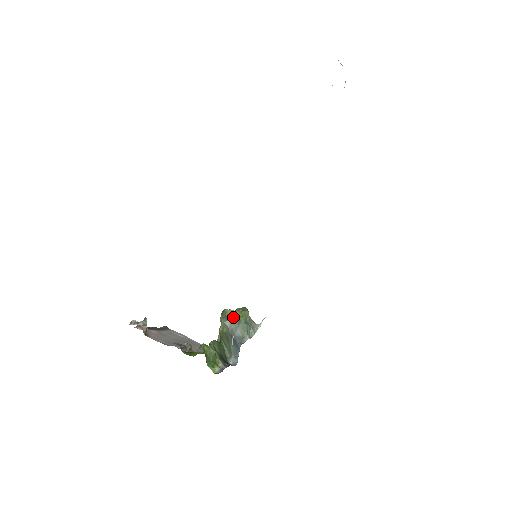
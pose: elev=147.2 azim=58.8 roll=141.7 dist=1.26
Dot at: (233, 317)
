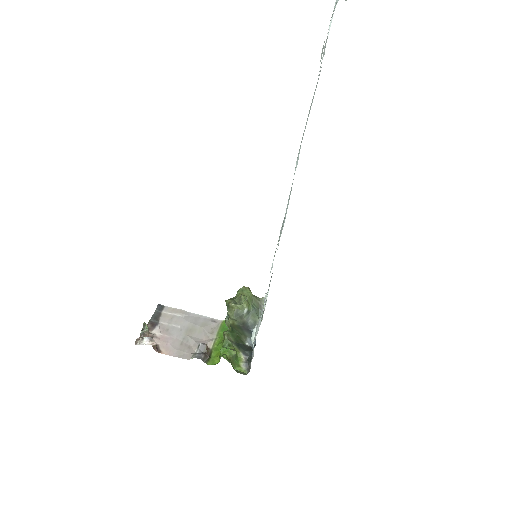
Dot at: (242, 312)
